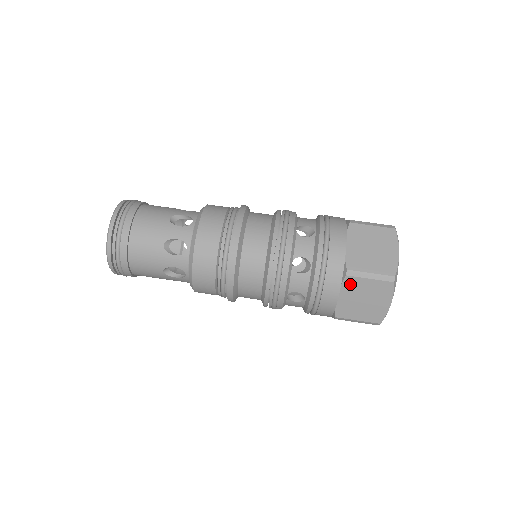
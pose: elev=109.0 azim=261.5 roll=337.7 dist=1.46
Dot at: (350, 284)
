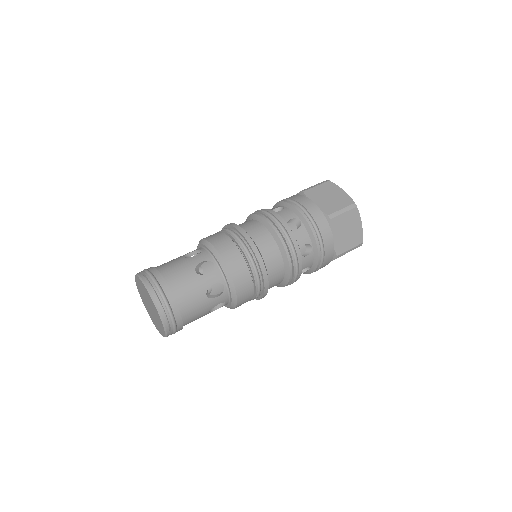
Dot at: (311, 194)
